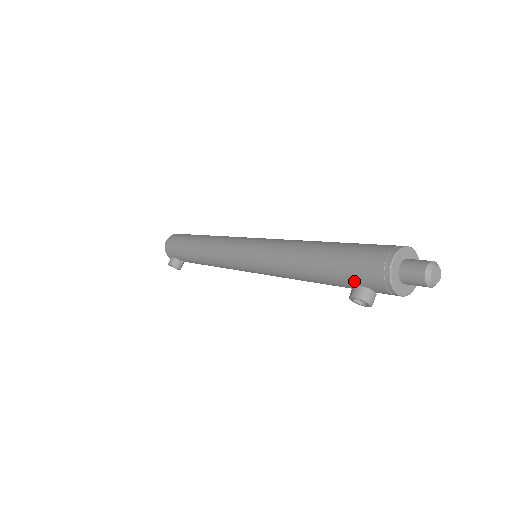
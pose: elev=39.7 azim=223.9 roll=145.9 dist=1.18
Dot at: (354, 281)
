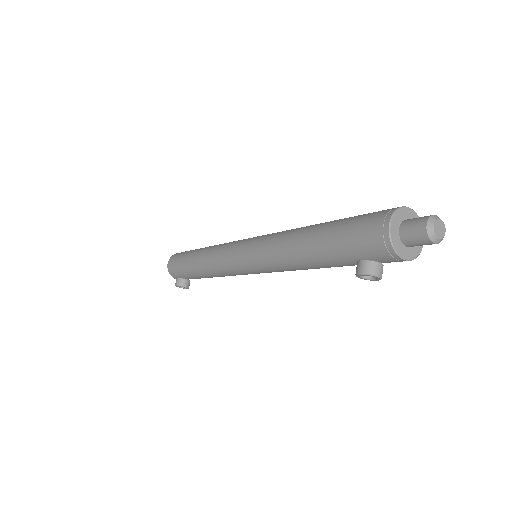
Dot at: (356, 257)
